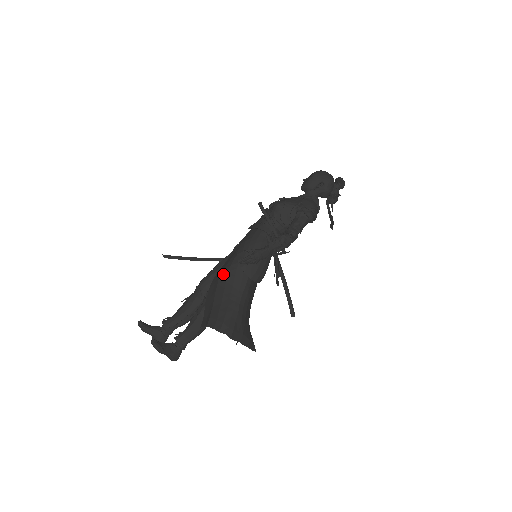
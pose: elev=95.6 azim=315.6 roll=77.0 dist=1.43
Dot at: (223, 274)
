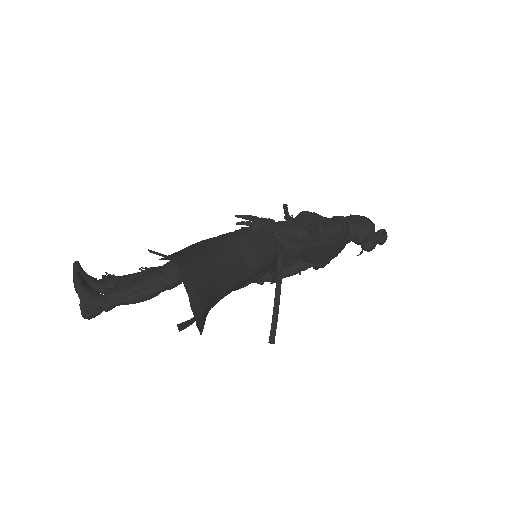
Dot at: (209, 238)
